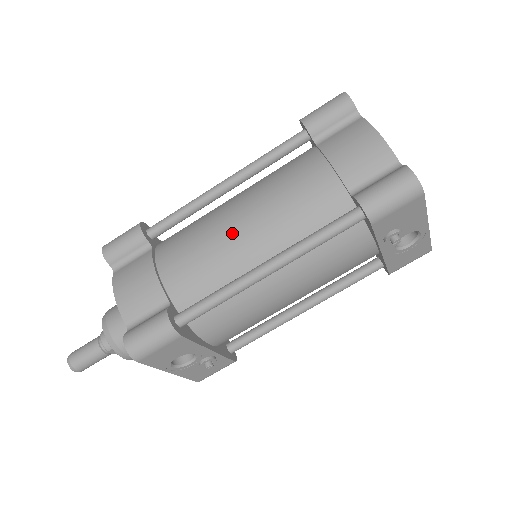
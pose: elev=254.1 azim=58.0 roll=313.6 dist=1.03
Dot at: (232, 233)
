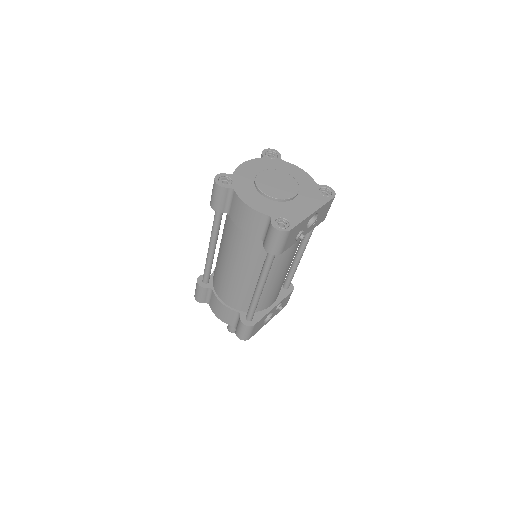
Dot at: (234, 276)
